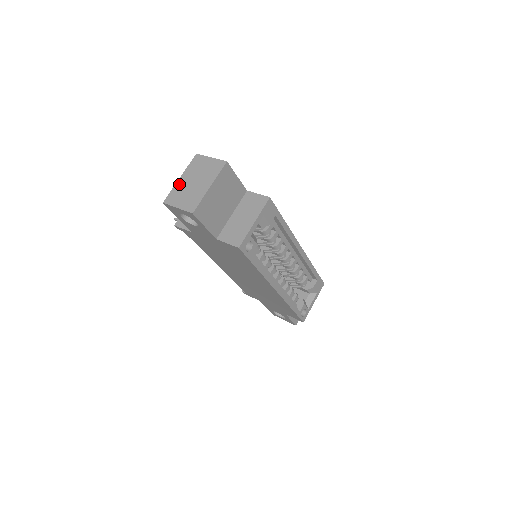
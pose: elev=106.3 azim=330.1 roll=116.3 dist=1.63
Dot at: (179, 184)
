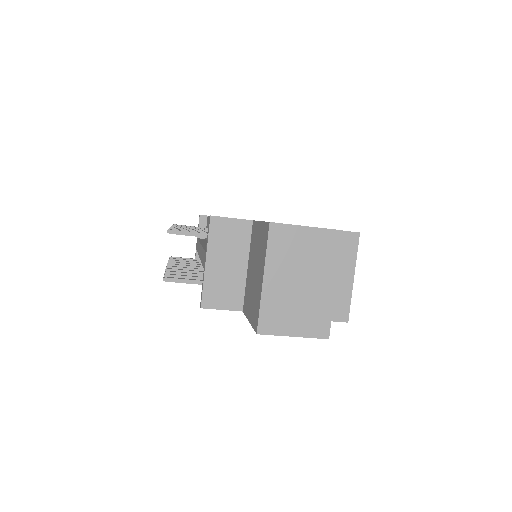
Dot at: (270, 292)
